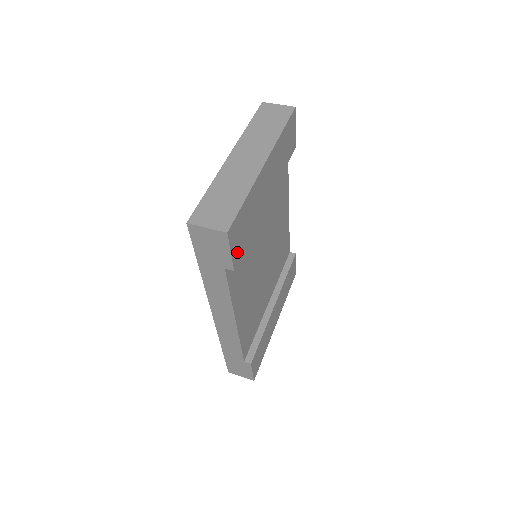
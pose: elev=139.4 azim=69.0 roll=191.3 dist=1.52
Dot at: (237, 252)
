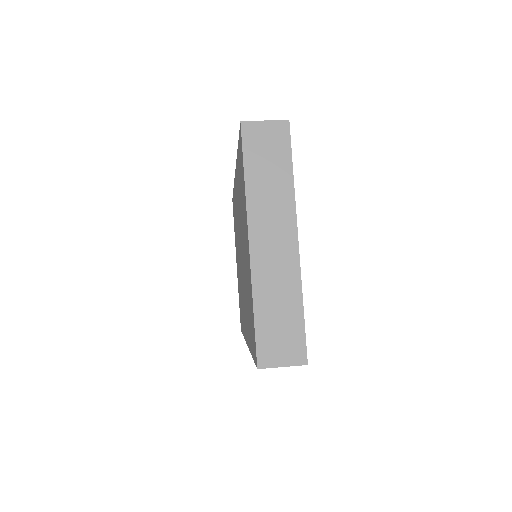
Dot at: occluded
